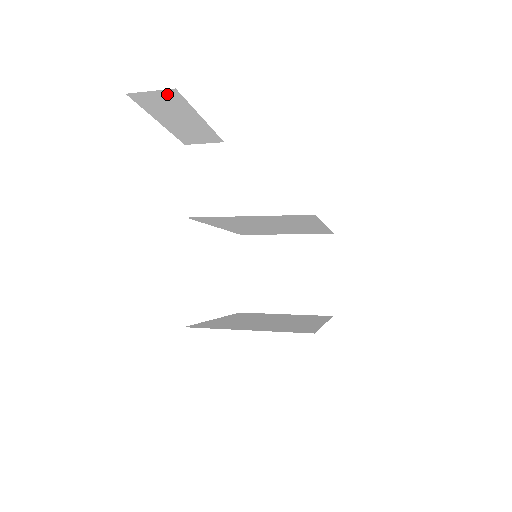
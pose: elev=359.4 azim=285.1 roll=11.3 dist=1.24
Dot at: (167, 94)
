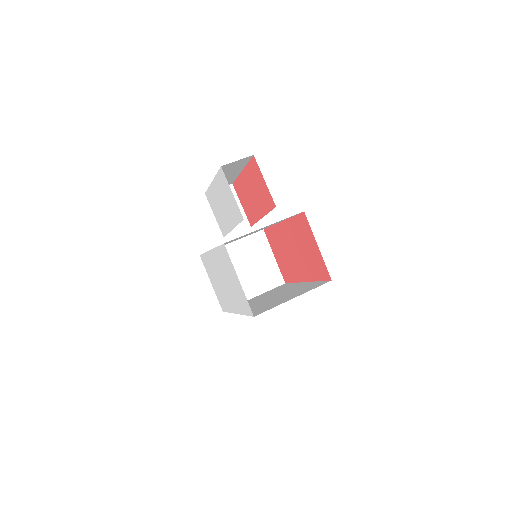
Dot at: (244, 160)
